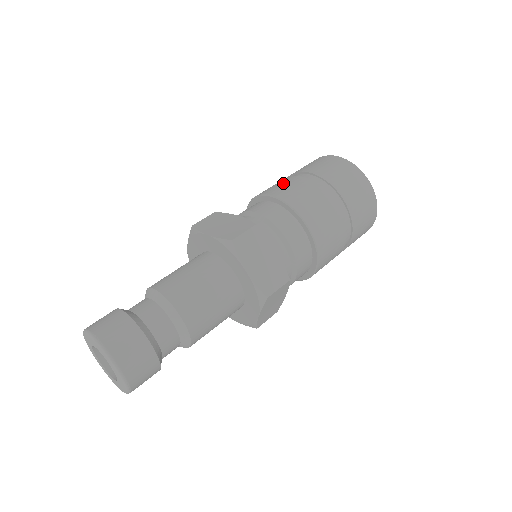
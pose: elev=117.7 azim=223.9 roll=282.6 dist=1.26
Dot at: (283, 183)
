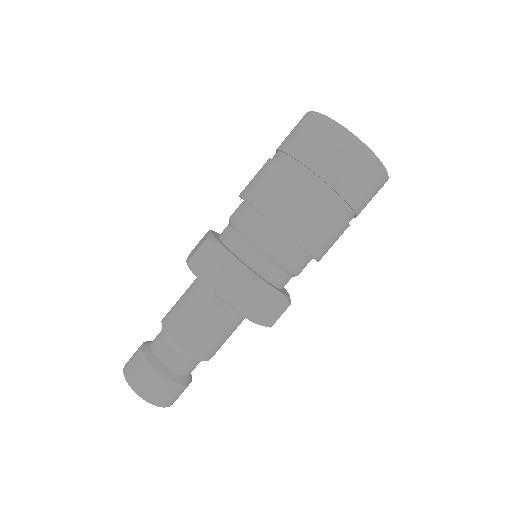
Dot at: (277, 188)
